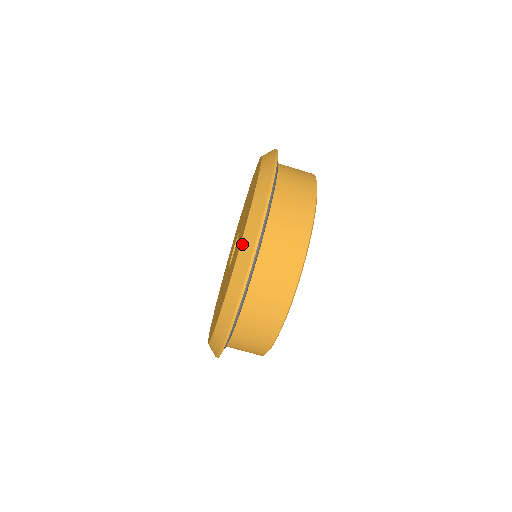
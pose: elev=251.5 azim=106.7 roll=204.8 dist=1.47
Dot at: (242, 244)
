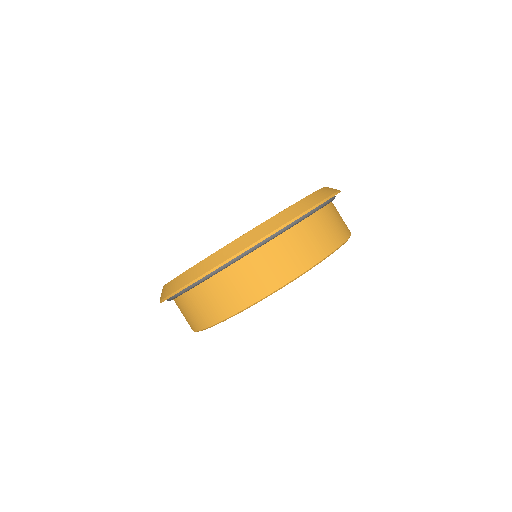
Dot at: (219, 251)
